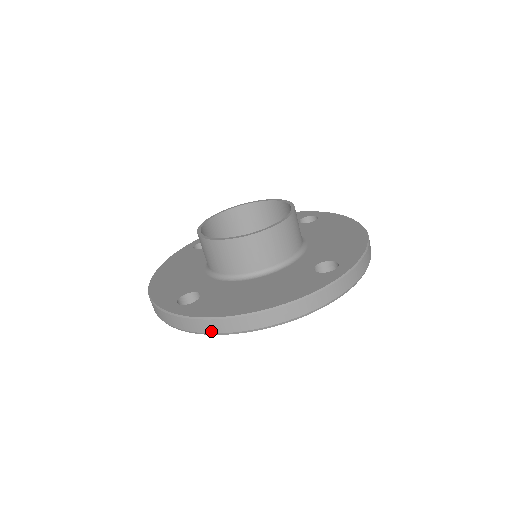
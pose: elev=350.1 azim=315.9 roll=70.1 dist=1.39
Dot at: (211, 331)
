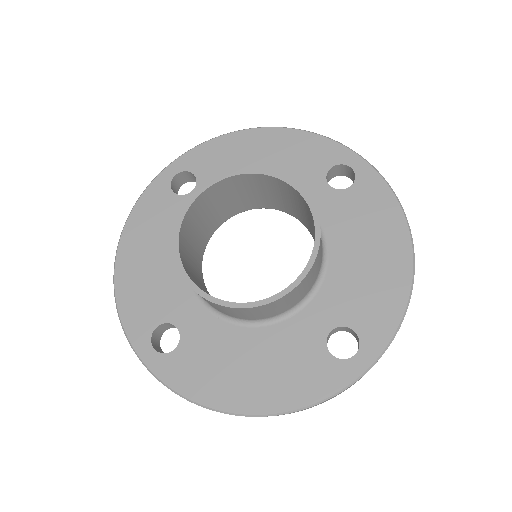
Dot at: occluded
